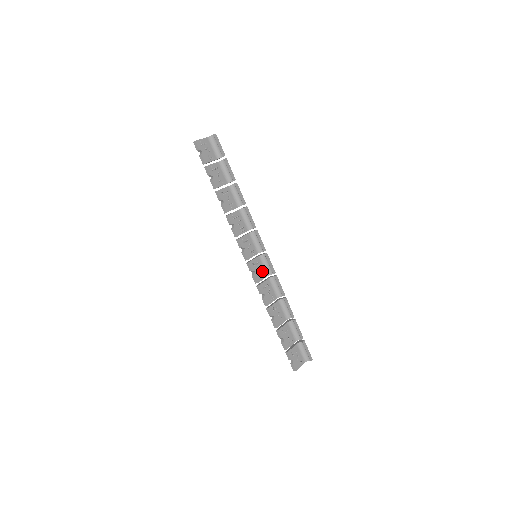
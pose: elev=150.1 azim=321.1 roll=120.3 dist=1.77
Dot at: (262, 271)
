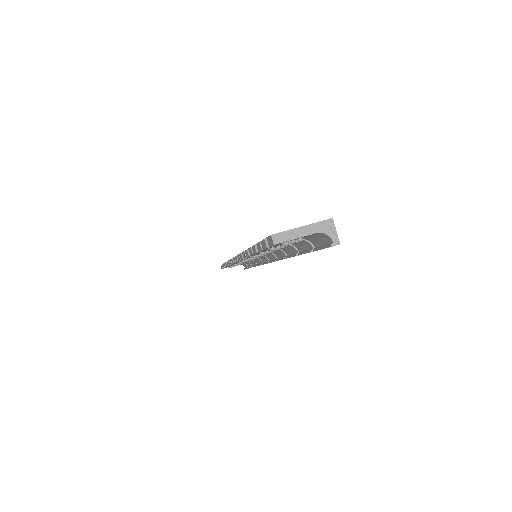
Dot at: occluded
